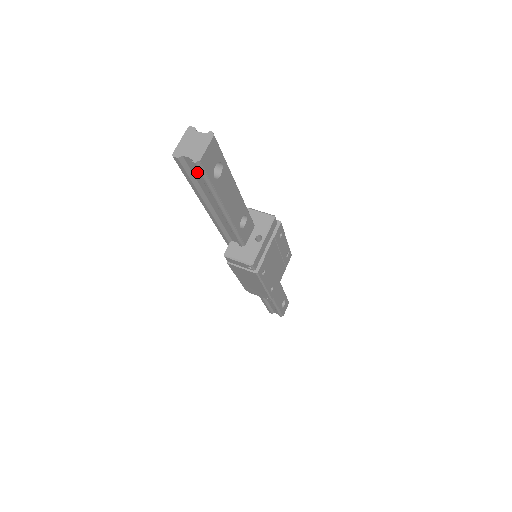
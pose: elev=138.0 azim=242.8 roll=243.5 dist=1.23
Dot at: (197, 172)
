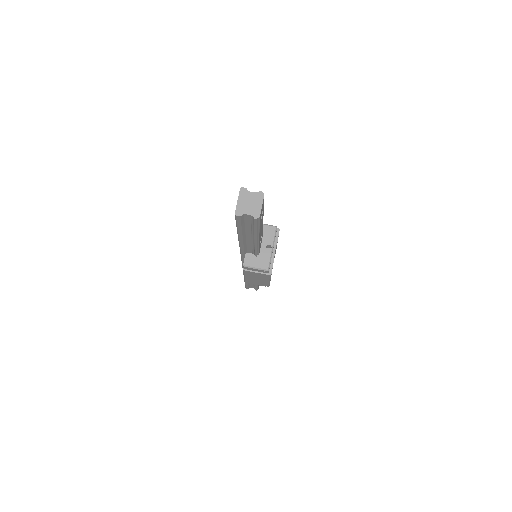
Dot at: (250, 221)
